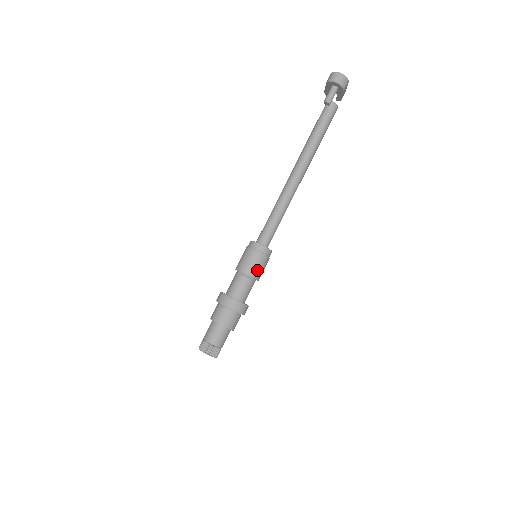
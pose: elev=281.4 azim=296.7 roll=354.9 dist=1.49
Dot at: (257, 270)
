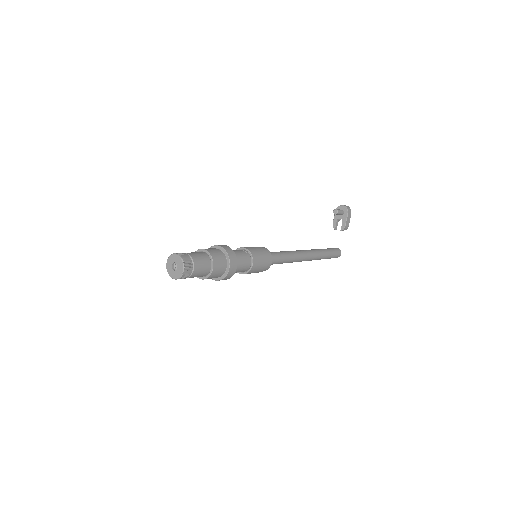
Dot at: (256, 252)
